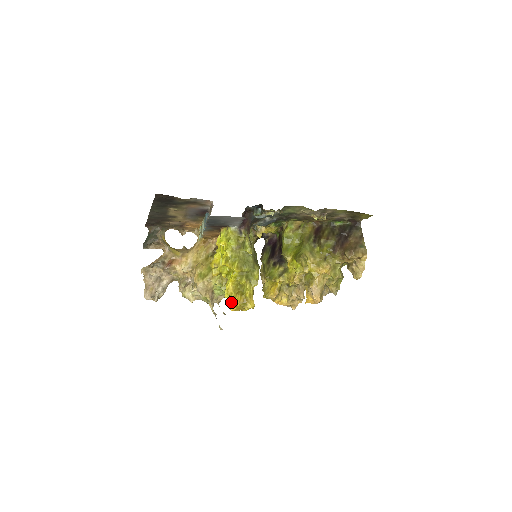
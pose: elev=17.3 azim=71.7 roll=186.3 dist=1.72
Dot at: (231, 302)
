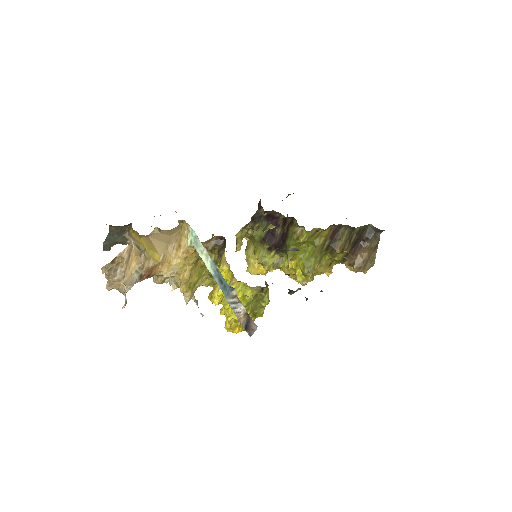
Dot at: (230, 329)
